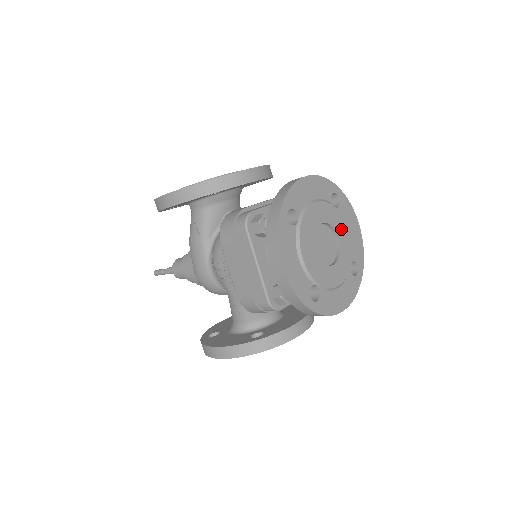
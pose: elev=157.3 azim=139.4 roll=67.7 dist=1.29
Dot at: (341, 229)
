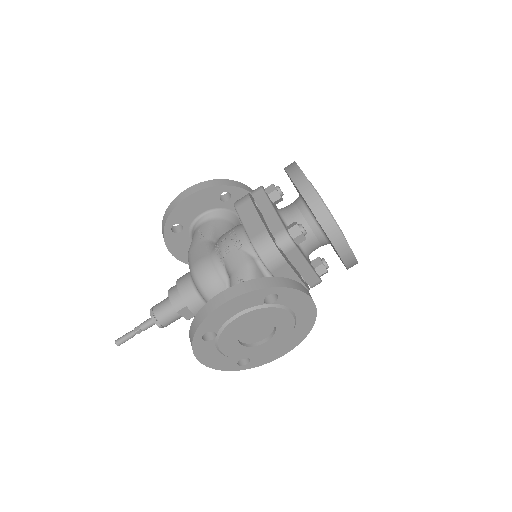
Dot at: occluded
